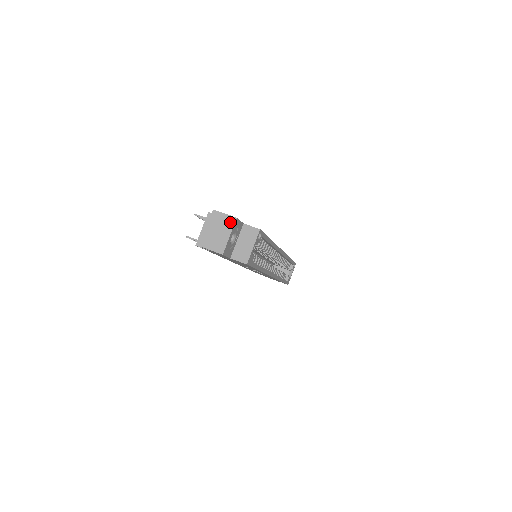
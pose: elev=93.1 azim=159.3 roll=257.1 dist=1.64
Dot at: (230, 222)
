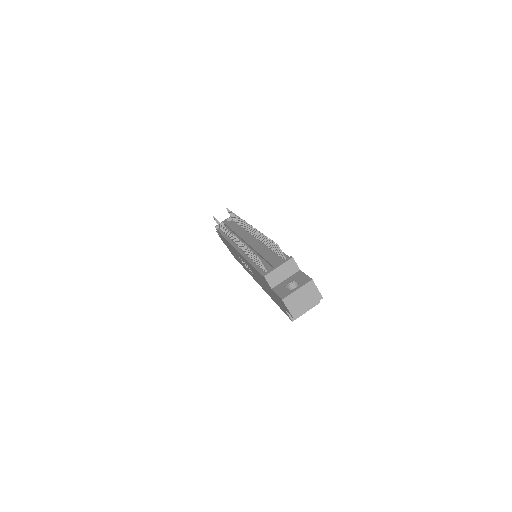
Dot at: (317, 298)
